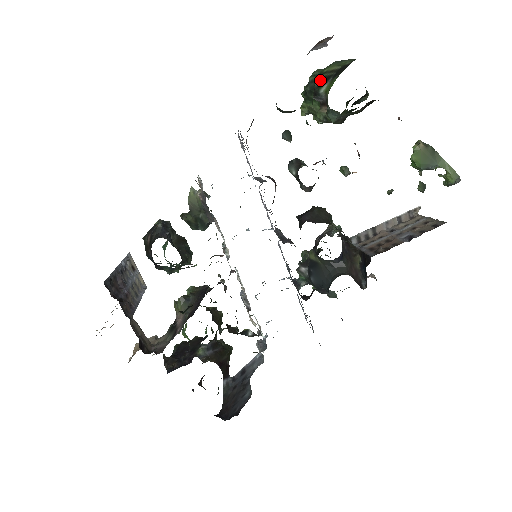
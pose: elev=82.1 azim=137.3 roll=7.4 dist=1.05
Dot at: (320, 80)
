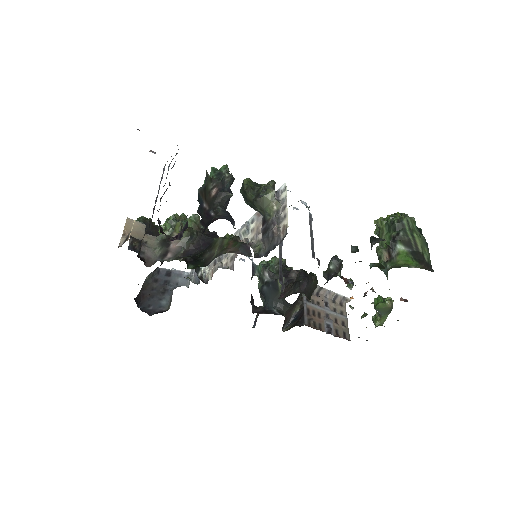
Dot at: (406, 236)
